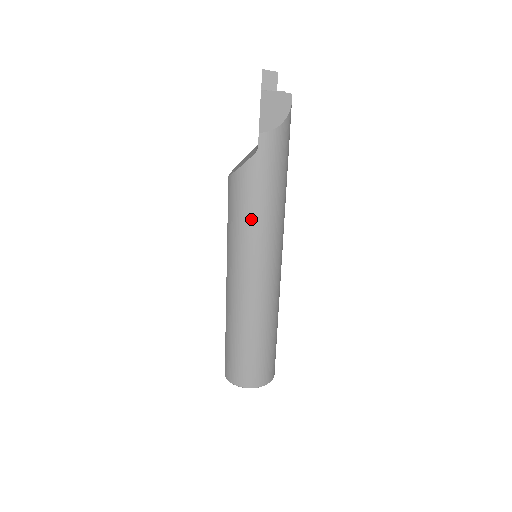
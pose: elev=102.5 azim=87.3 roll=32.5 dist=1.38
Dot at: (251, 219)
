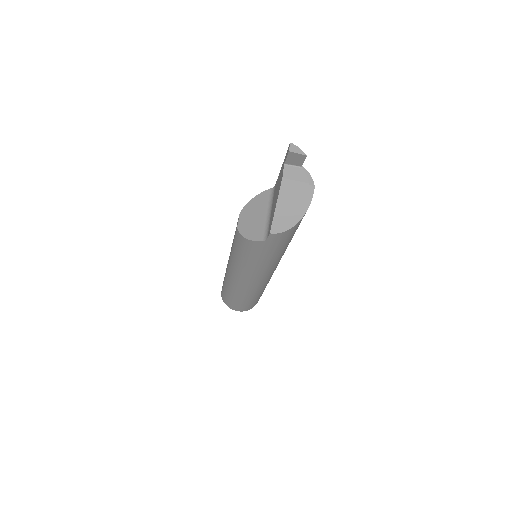
Dot at: (253, 264)
